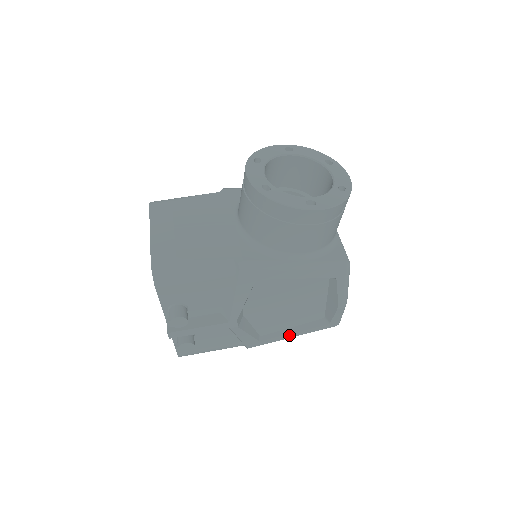
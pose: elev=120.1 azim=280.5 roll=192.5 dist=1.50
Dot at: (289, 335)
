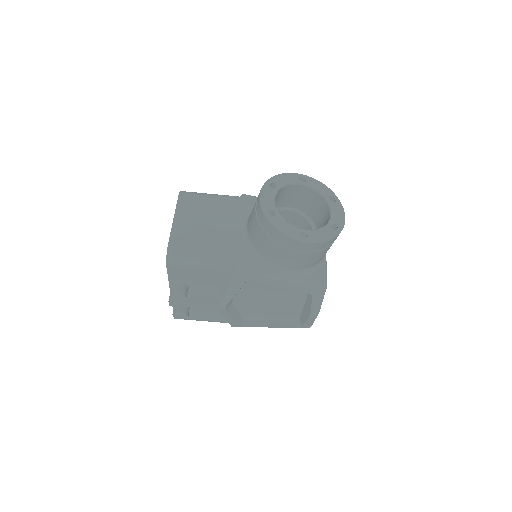
Dot at: (267, 325)
